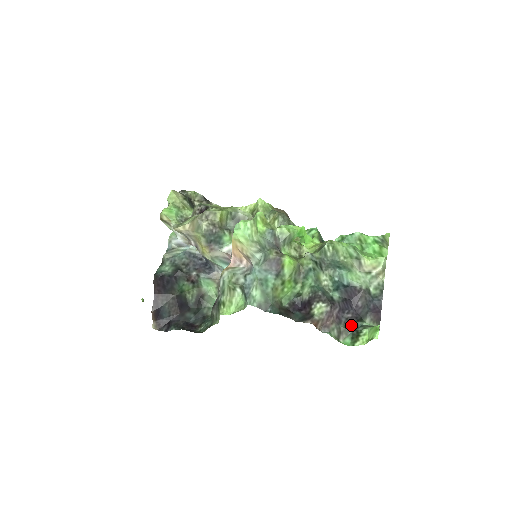
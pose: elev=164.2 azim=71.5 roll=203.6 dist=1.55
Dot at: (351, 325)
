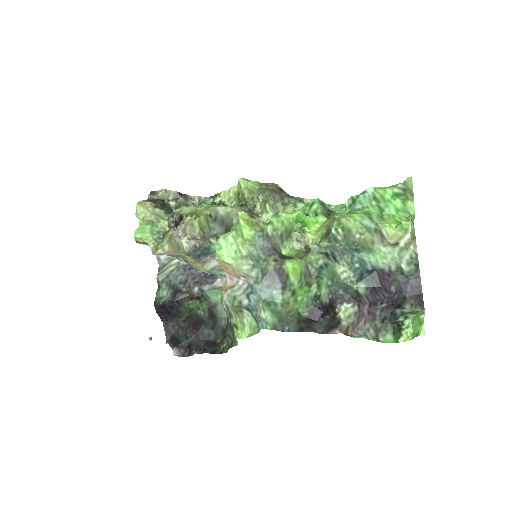
Dot at: (389, 316)
